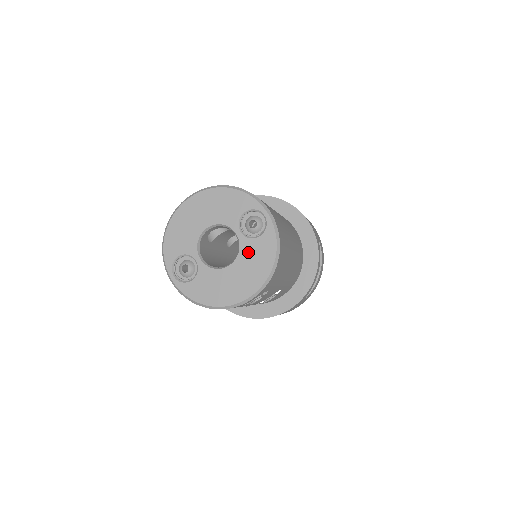
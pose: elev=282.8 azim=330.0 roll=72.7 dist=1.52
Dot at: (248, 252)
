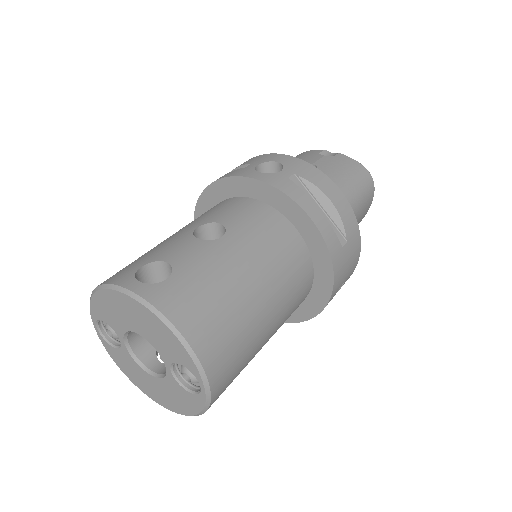
Dot at: (172, 387)
